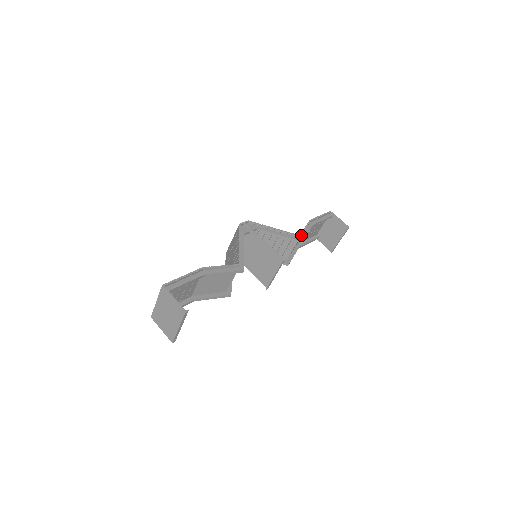
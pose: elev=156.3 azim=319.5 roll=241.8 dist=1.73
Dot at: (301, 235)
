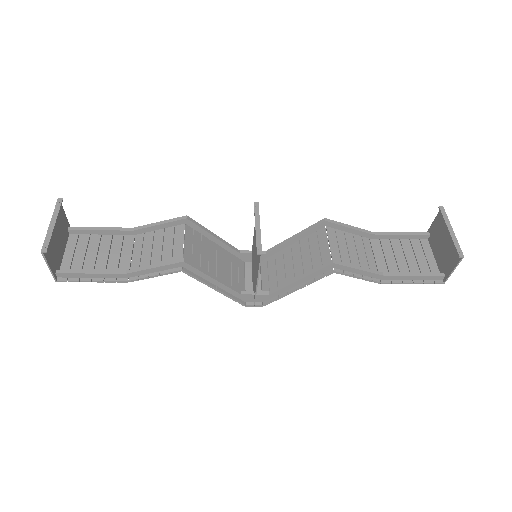
Dot at: occluded
